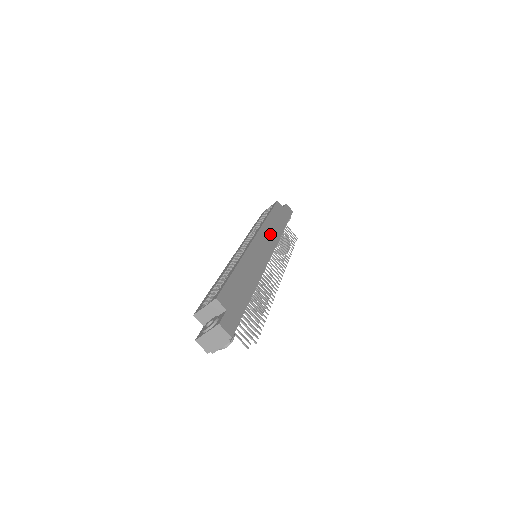
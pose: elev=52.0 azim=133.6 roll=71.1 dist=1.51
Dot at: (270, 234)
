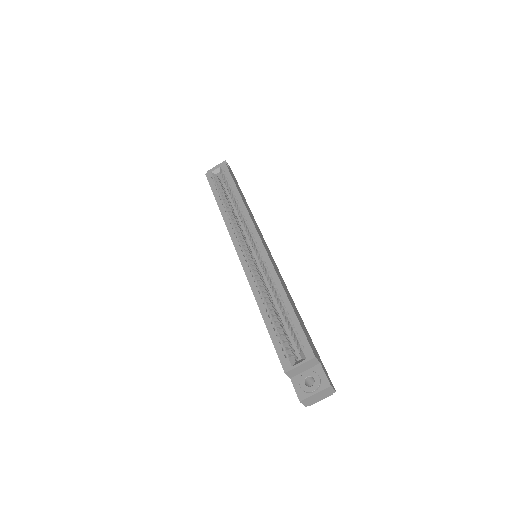
Dot at: (255, 223)
